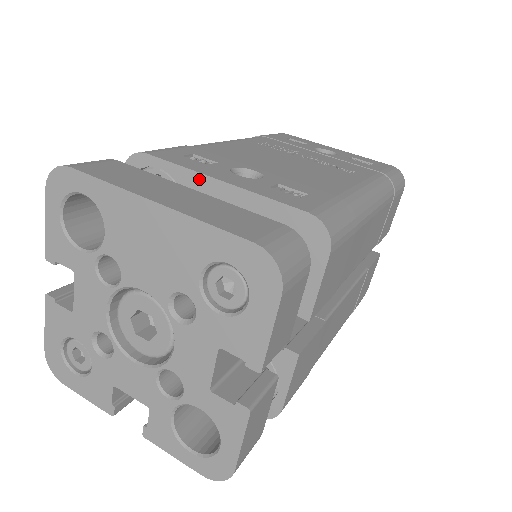
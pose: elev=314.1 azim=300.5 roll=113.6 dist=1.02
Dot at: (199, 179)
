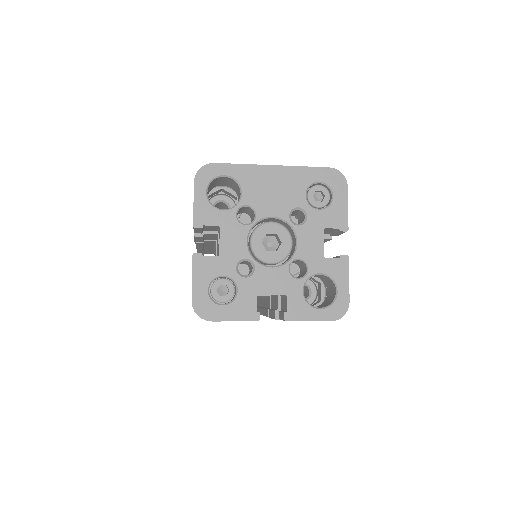
Dot at: occluded
